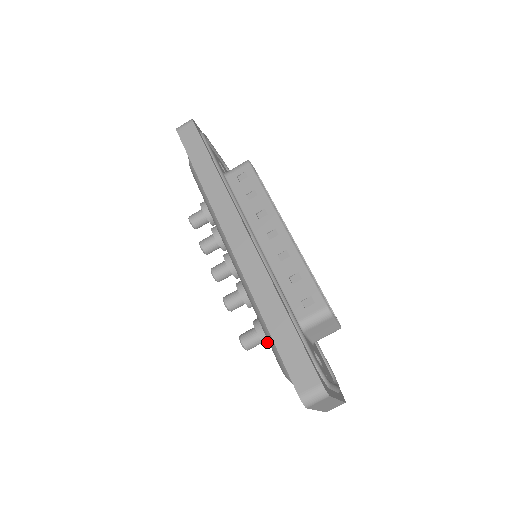
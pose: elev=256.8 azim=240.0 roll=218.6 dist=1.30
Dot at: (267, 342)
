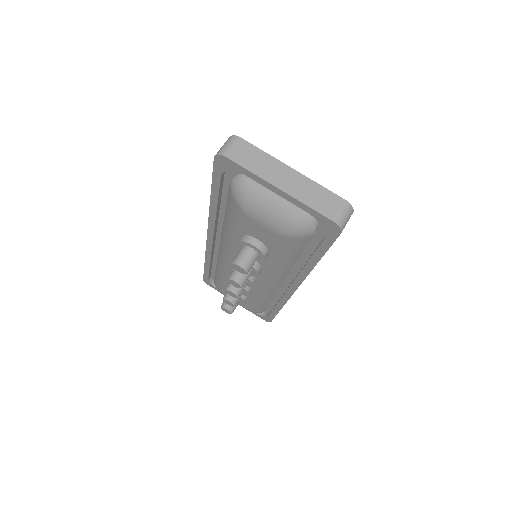
Dot at: (248, 239)
